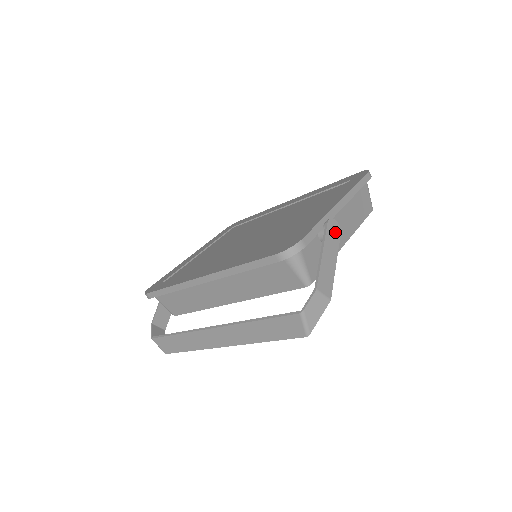
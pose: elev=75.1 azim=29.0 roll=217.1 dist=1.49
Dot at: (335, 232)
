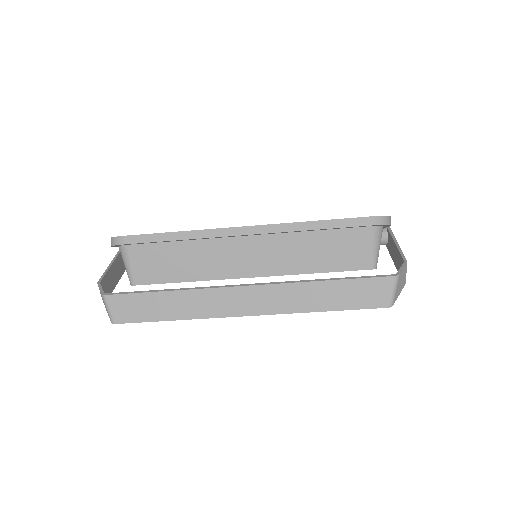
Dot at: occluded
